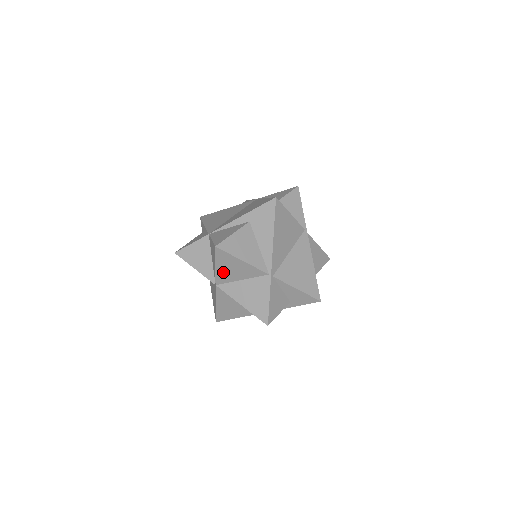
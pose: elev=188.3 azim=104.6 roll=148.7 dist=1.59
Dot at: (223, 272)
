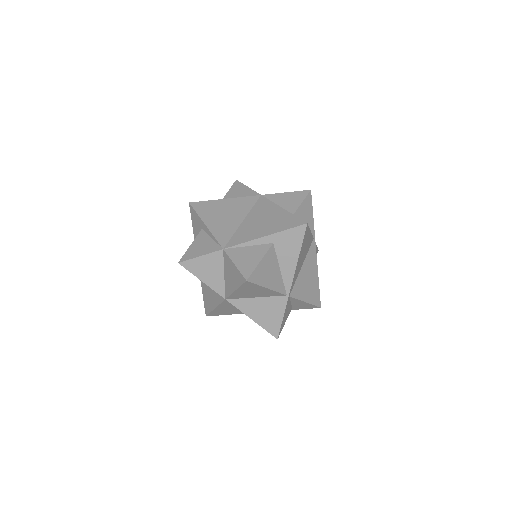
Dot at: (240, 293)
